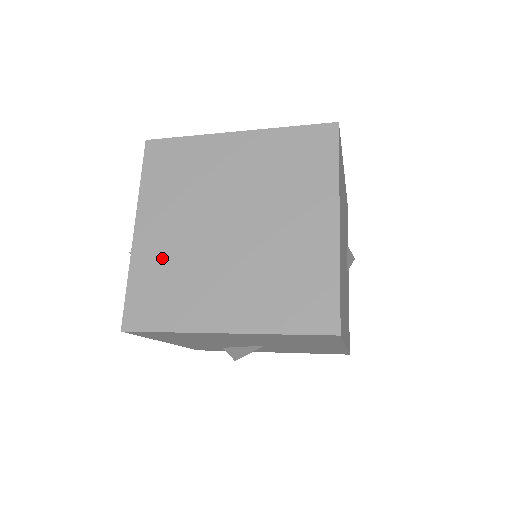
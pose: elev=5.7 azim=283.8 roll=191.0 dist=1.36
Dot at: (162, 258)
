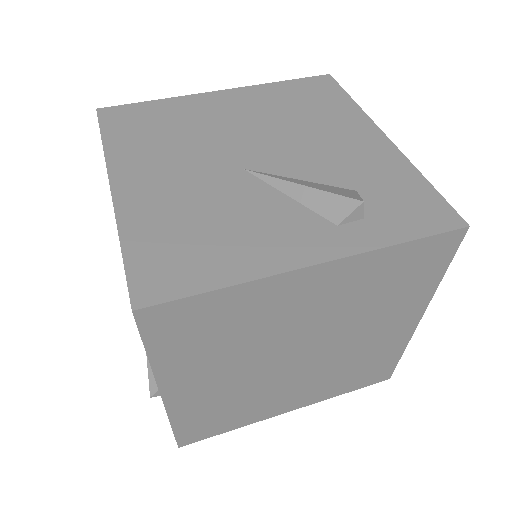
Dot at: (213, 401)
